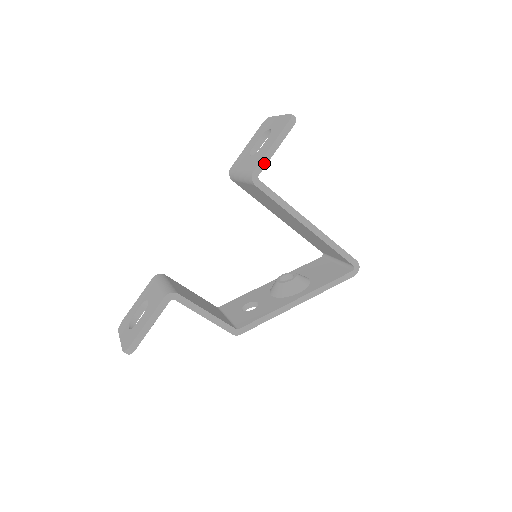
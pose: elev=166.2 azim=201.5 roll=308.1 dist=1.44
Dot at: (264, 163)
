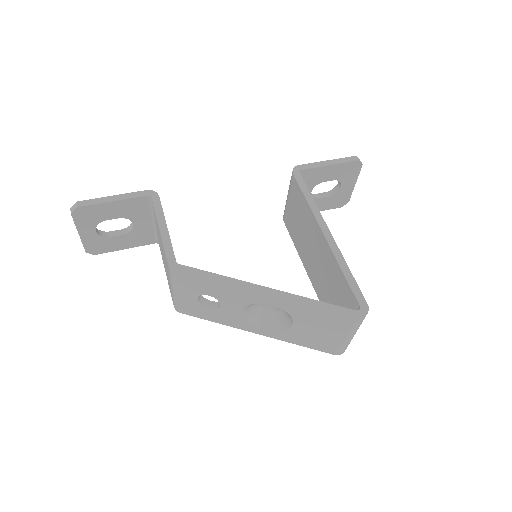
Dot at: (312, 166)
